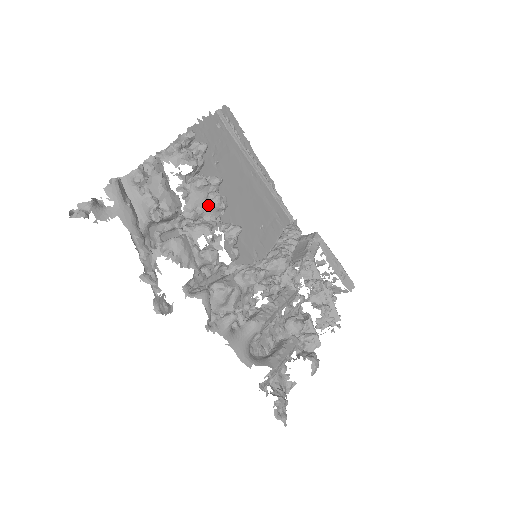
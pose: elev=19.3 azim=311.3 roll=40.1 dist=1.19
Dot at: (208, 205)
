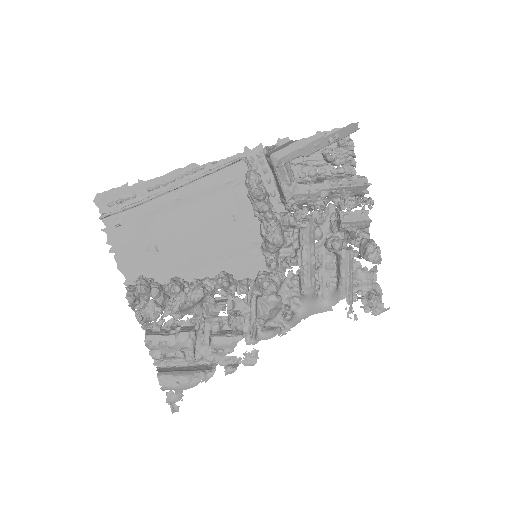
Dot at: (195, 304)
